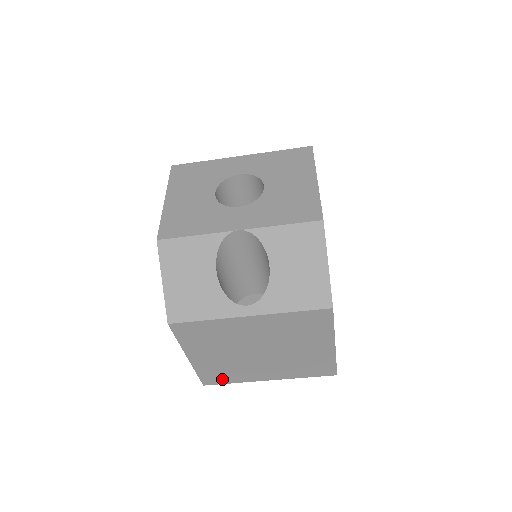
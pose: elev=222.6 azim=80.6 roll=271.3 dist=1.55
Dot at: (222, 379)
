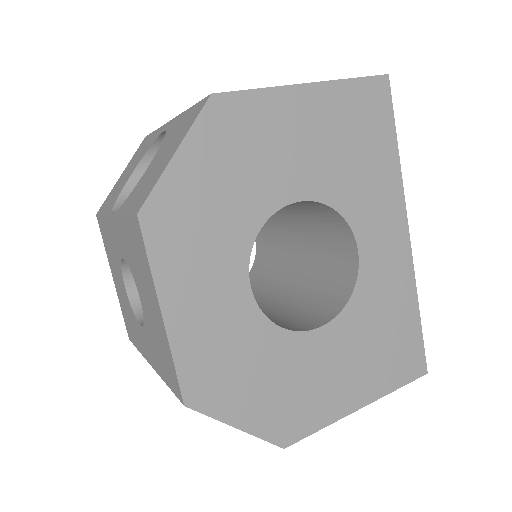
Dot at: occluded
